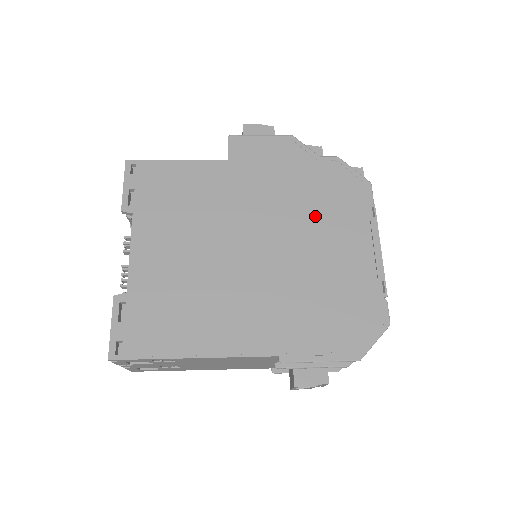
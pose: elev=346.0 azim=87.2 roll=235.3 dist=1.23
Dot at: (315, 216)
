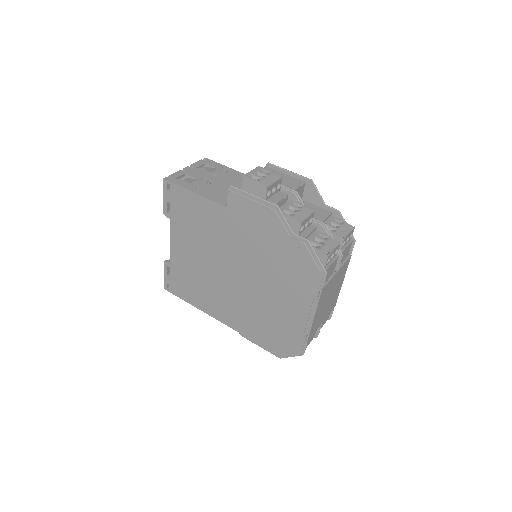
Dot at: (277, 276)
